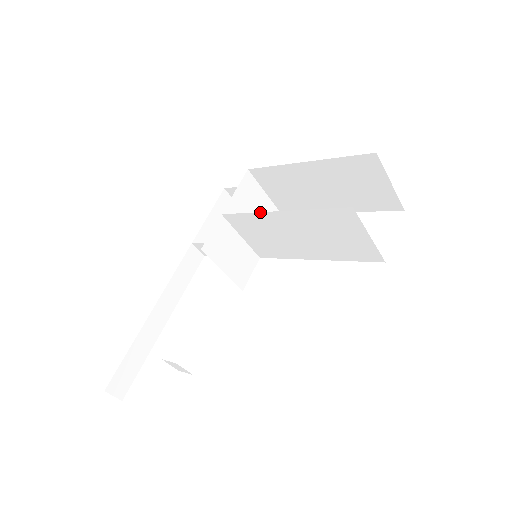
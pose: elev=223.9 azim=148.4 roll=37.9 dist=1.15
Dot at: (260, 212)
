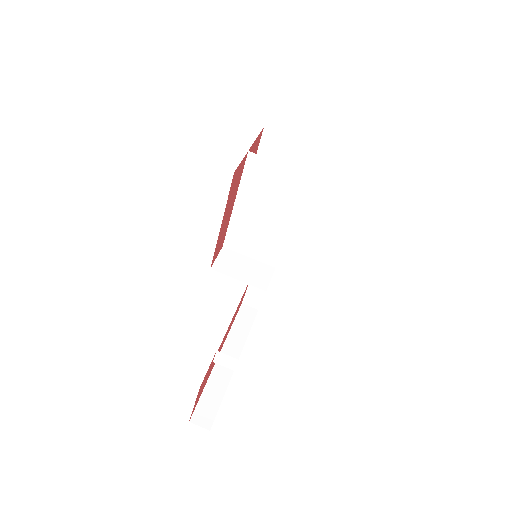
Dot at: (230, 217)
